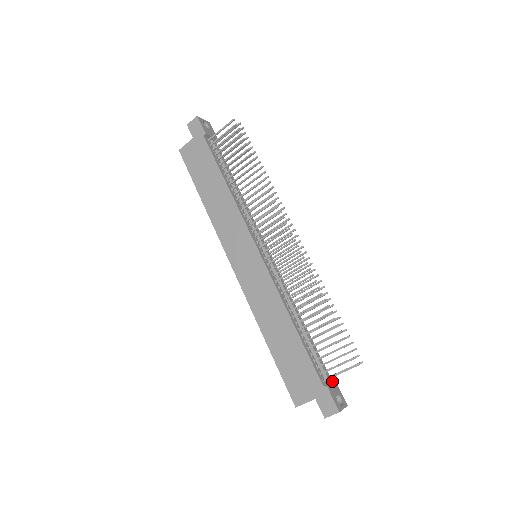
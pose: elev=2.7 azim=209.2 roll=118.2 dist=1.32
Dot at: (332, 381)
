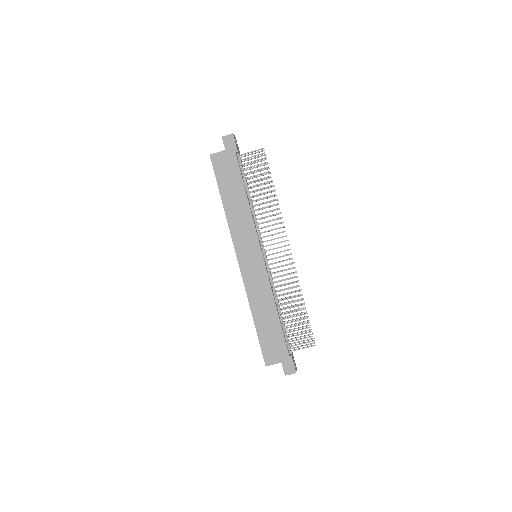
Dot at: occluded
